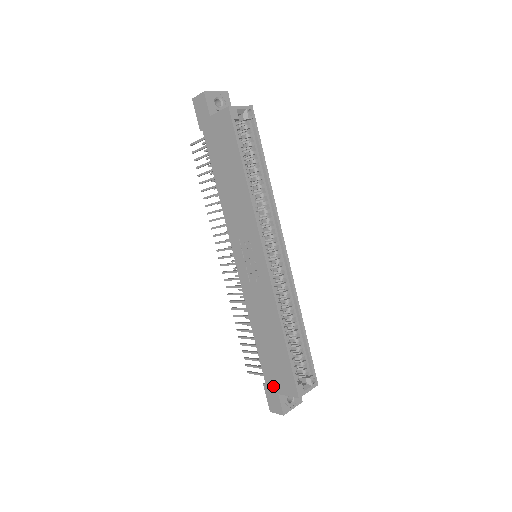
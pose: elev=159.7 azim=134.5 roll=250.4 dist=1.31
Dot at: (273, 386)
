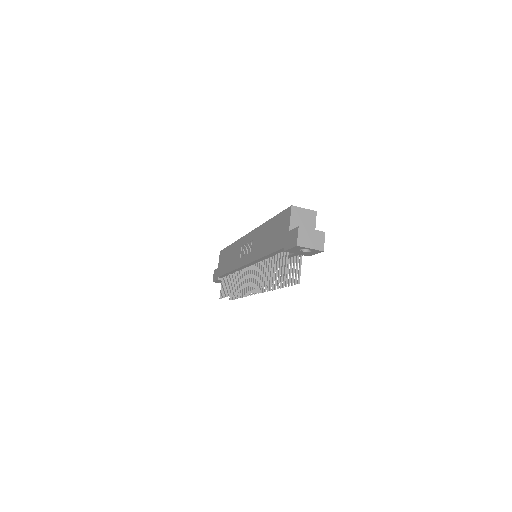
Dot at: (285, 237)
